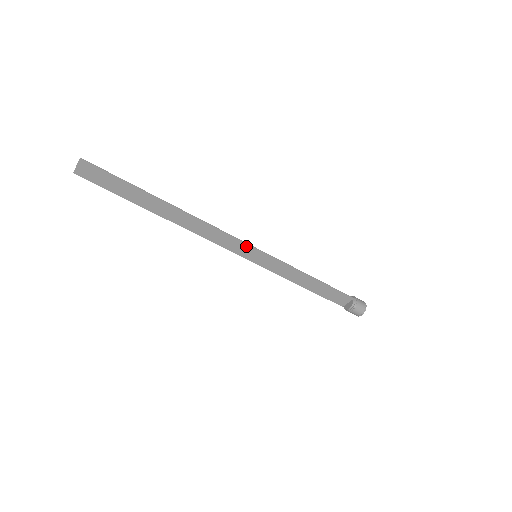
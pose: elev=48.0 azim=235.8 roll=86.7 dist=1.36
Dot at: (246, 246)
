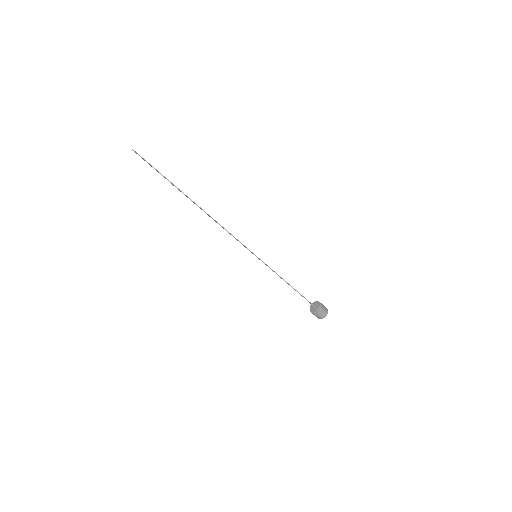
Dot at: (249, 250)
